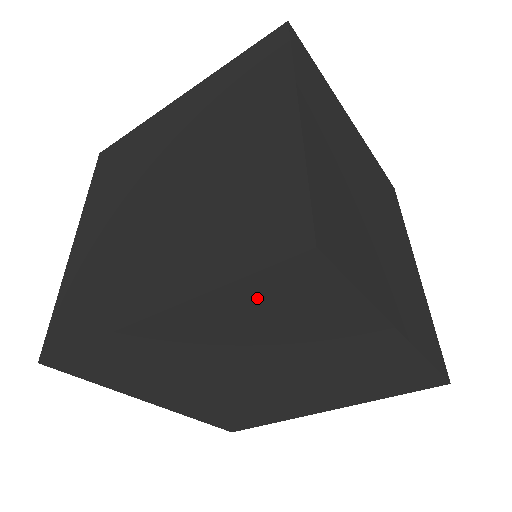
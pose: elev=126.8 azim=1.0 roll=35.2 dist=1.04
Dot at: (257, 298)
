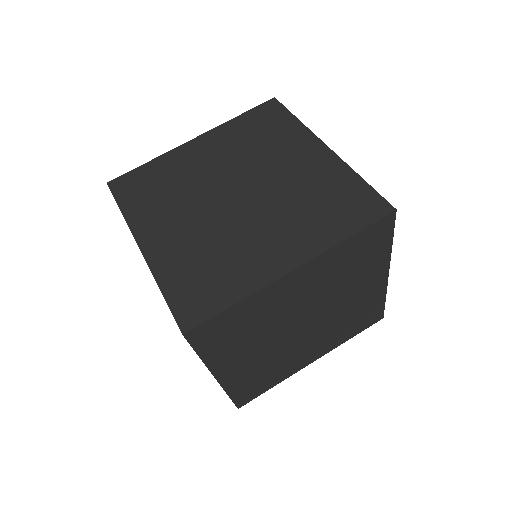
Dot at: (352, 249)
